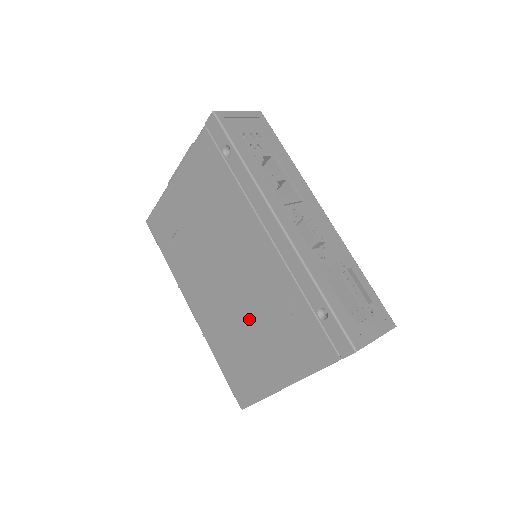
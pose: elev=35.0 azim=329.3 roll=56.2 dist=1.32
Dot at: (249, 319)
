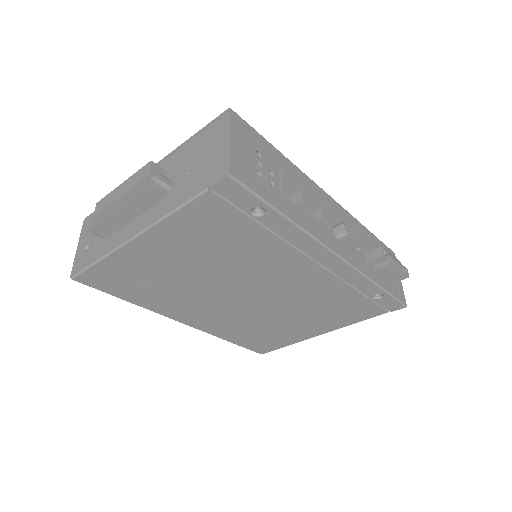
Dot at: (280, 314)
